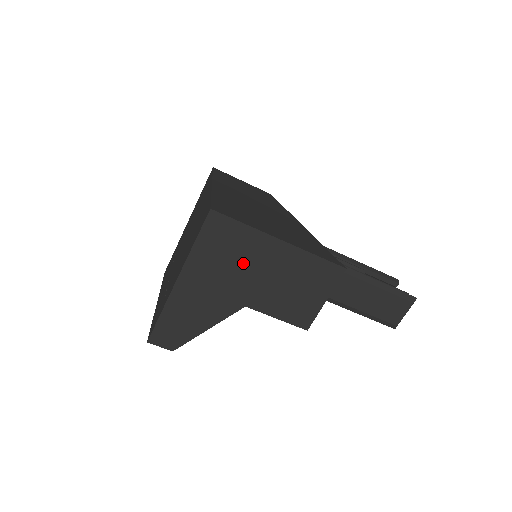
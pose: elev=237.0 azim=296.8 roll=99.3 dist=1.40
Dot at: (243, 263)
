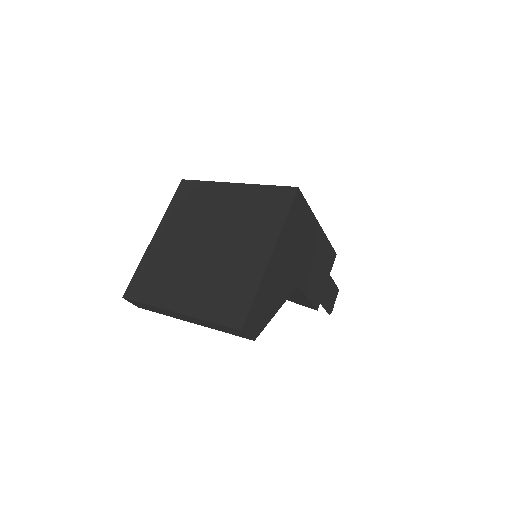
Dot at: (303, 242)
